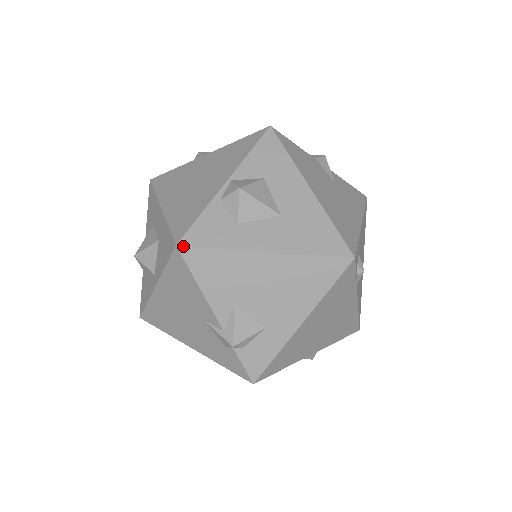
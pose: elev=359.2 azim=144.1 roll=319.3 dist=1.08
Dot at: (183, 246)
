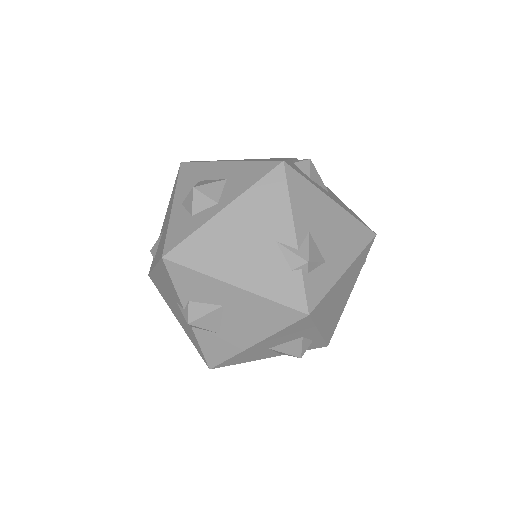
Dot at: (288, 164)
